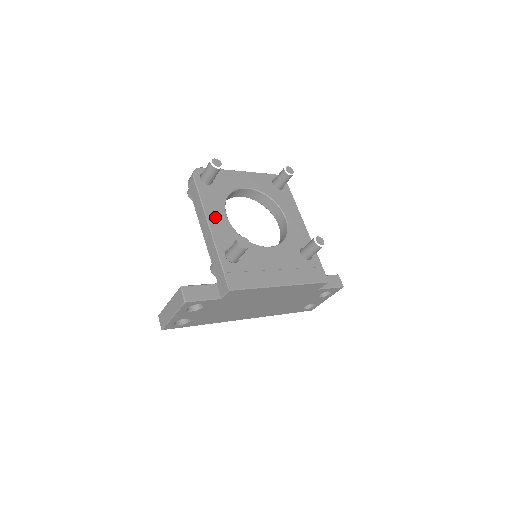
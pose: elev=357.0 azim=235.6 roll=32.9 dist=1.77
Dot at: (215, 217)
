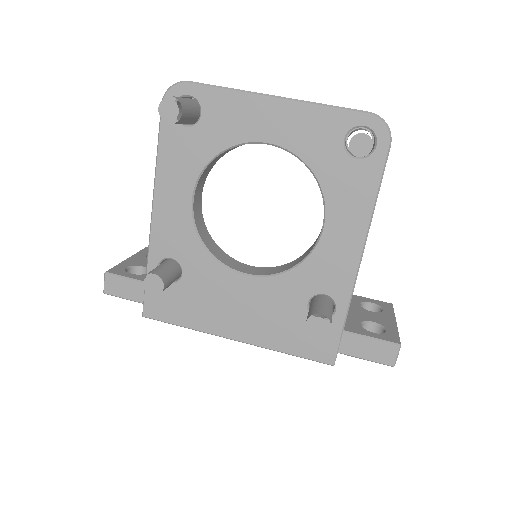
Dot at: (168, 197)
